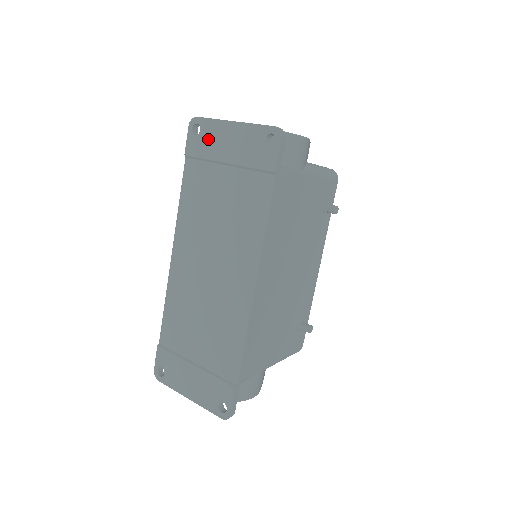
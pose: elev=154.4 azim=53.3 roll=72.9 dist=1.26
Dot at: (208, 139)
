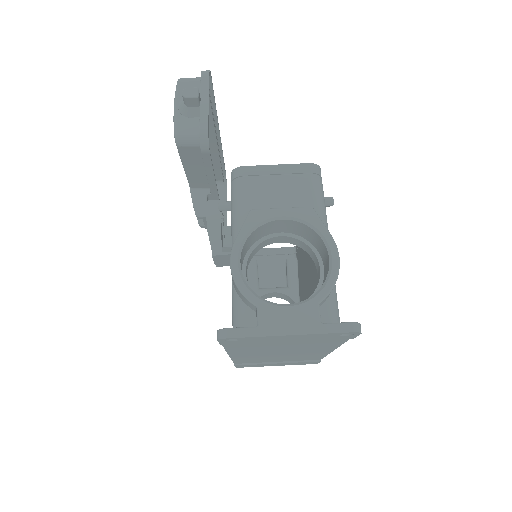
Dot at: (254, 341)
